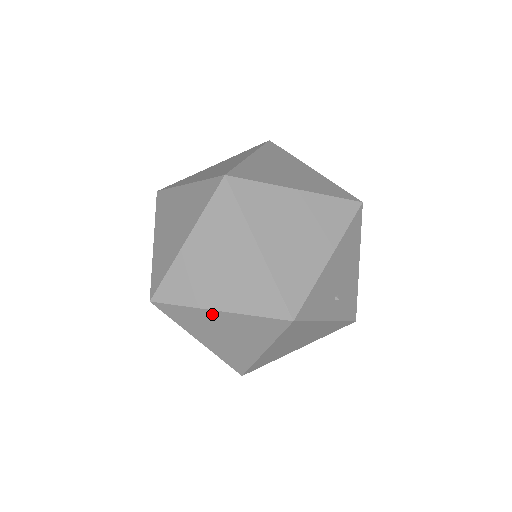
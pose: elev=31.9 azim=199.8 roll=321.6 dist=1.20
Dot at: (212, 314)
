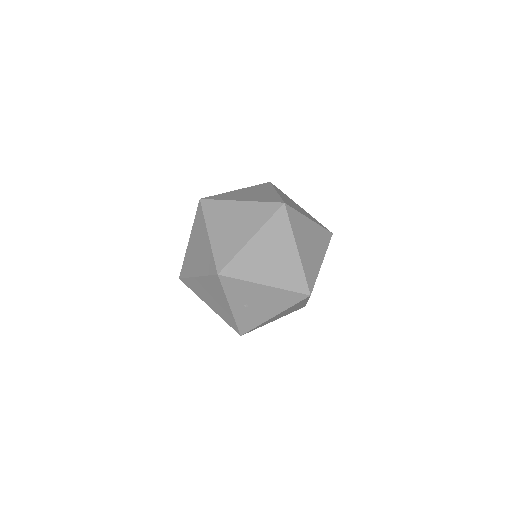
Dot at: (206, 233)
